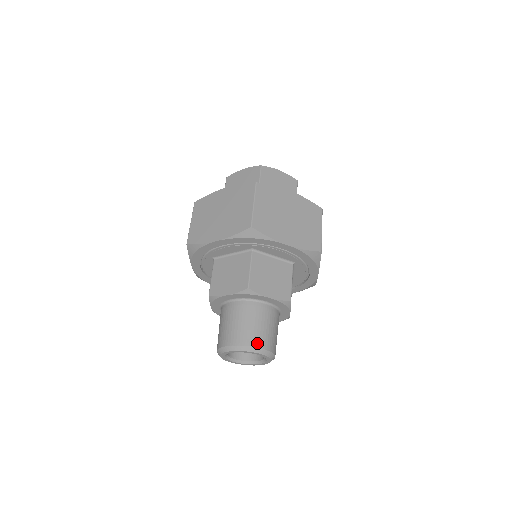
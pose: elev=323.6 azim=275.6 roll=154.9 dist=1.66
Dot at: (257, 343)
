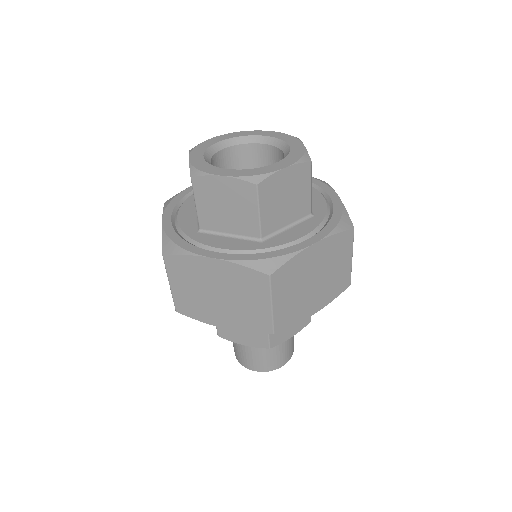
Dot at: (281, 364)
